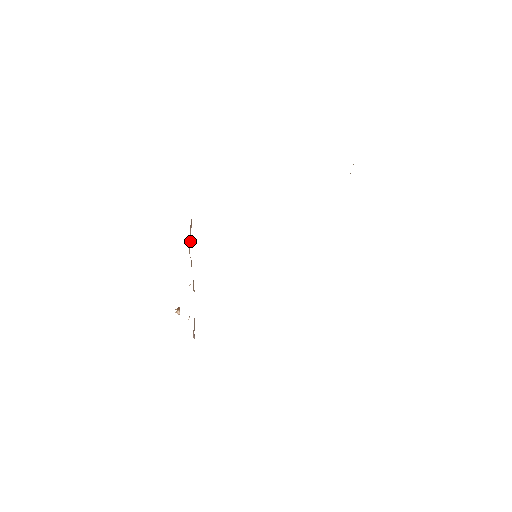
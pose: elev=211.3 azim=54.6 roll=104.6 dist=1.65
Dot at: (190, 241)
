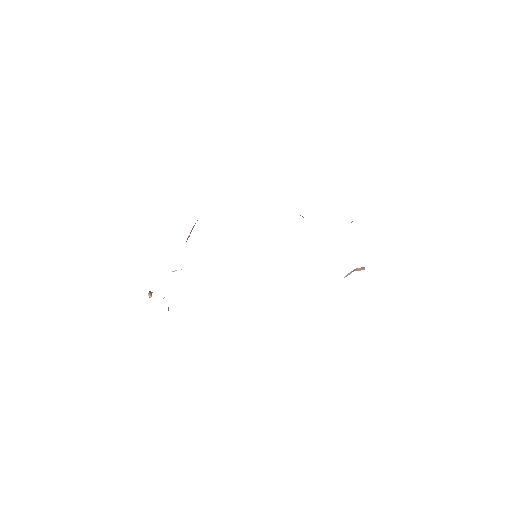
Dot at: (188, 237)
